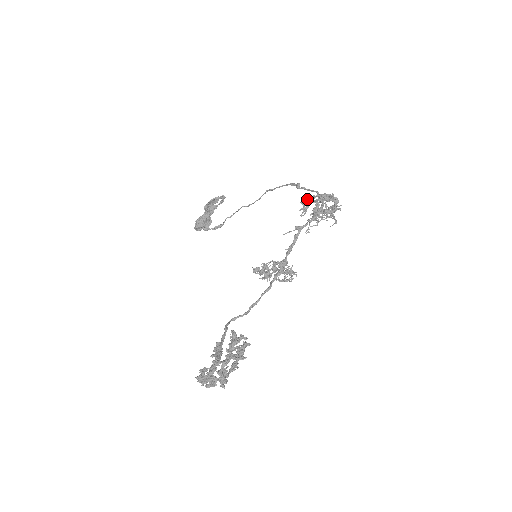
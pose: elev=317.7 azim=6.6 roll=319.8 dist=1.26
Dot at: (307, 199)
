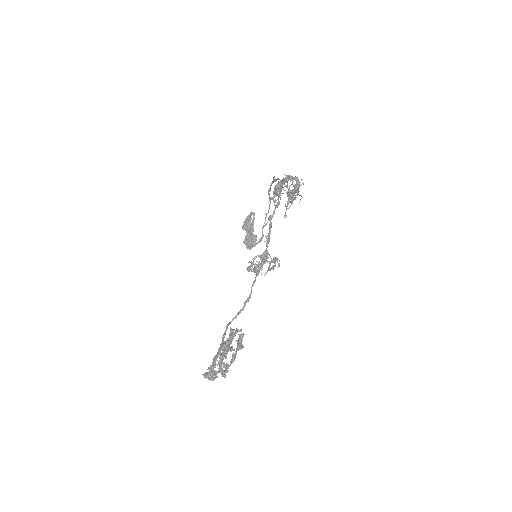
Dot at: (274, 189)
